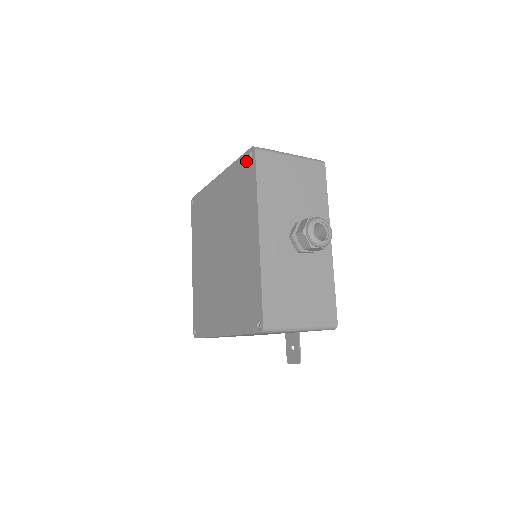
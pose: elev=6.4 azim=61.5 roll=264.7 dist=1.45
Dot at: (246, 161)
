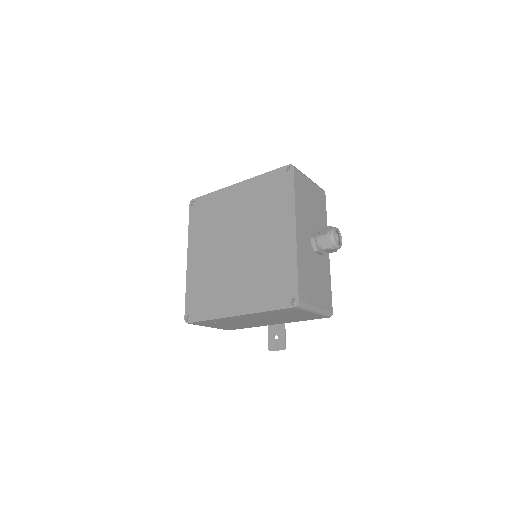
Dot at: (281, 174)
